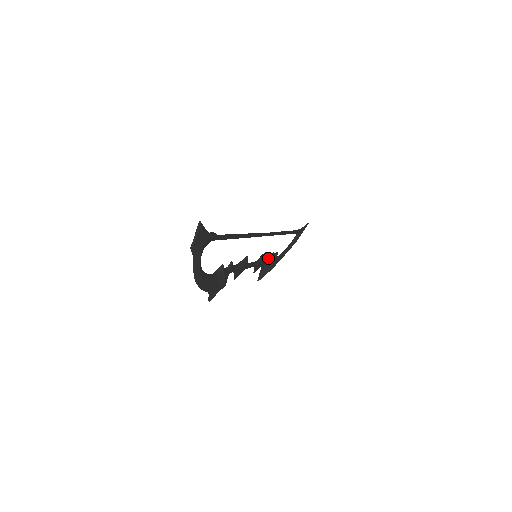
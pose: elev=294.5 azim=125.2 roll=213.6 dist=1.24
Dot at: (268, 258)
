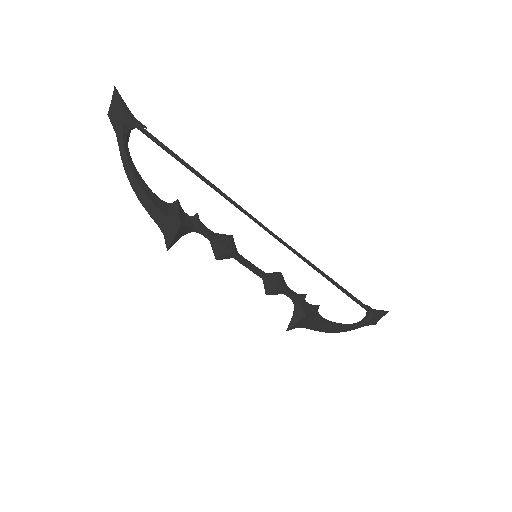
Dot at: (293, 292)
